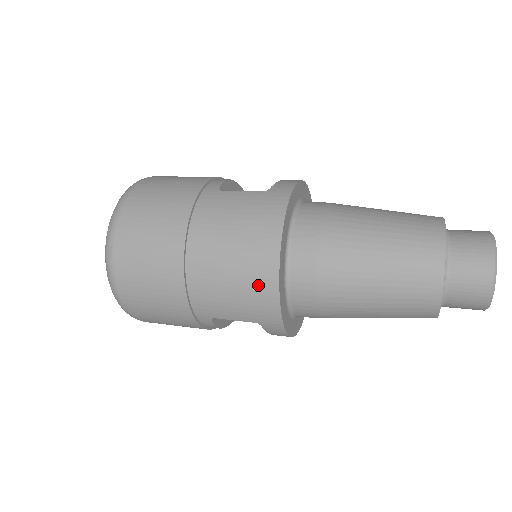
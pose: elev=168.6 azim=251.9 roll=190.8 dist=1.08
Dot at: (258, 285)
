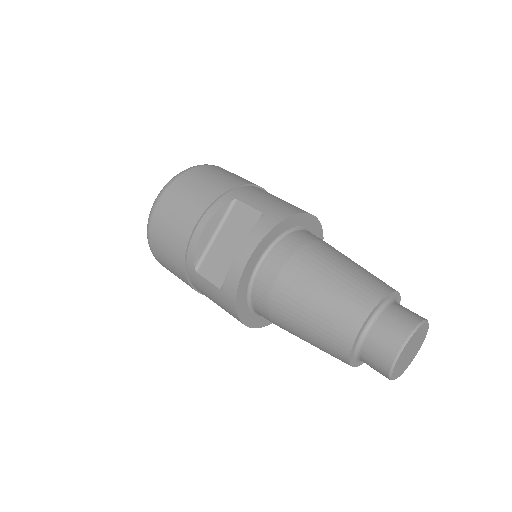
Dot at: occluded
